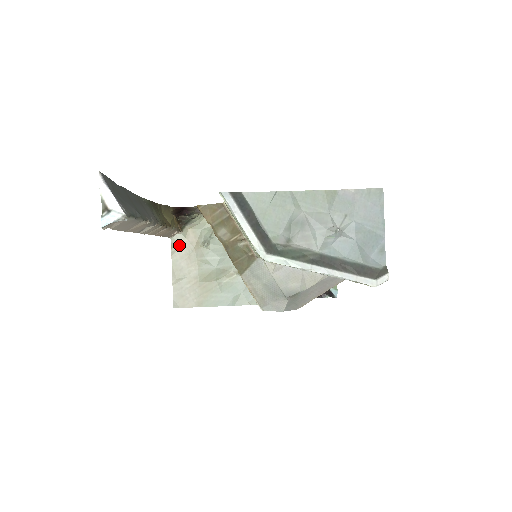
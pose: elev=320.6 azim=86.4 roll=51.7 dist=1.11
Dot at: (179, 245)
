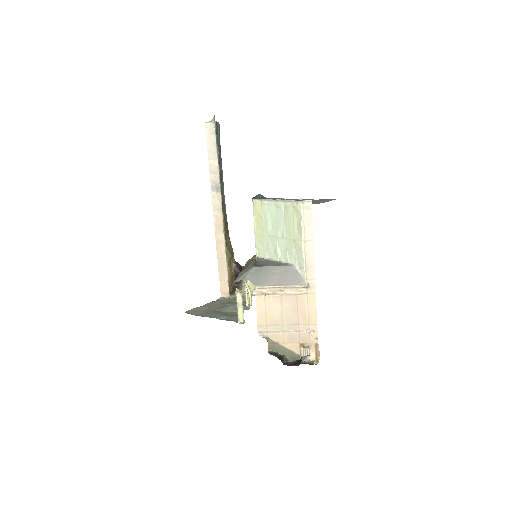
Dot at: (222, 300)
